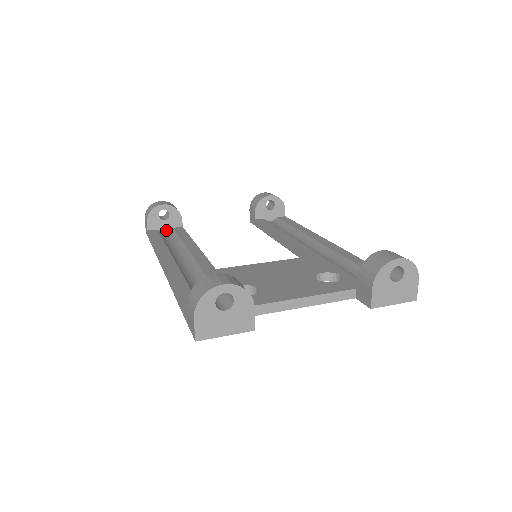
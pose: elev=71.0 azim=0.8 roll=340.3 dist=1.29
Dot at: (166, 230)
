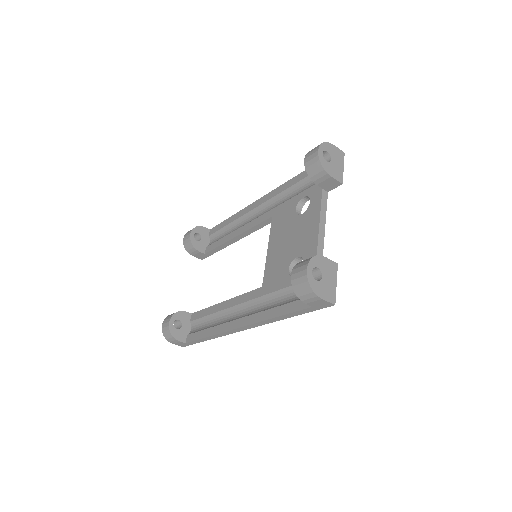
Dot at: (190, 328)
